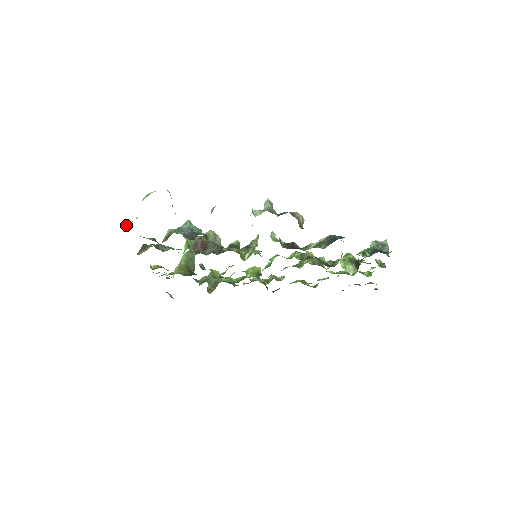
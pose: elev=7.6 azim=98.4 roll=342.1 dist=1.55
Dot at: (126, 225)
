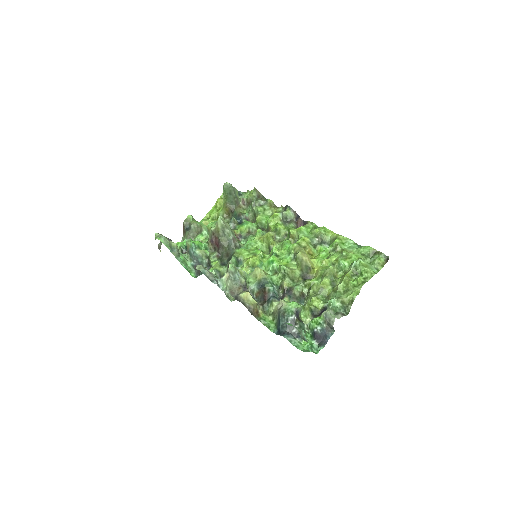
Dot at: occluded
